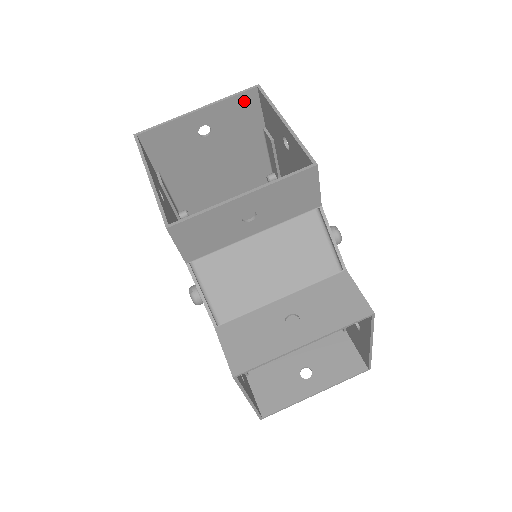
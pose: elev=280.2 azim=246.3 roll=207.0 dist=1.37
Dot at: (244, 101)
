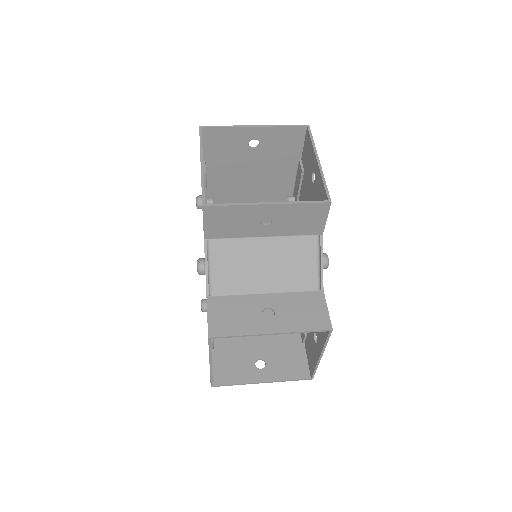
Dot at: (293, 133)
